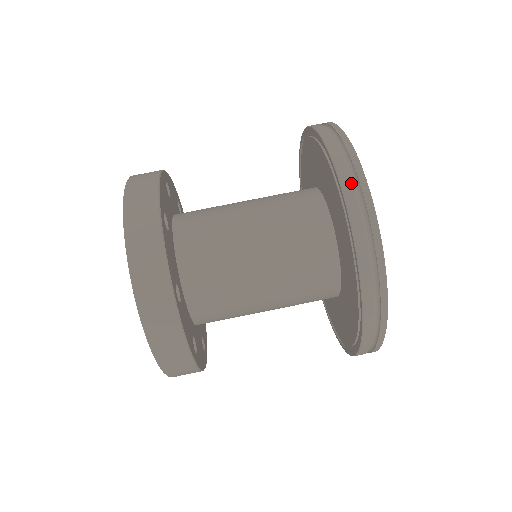
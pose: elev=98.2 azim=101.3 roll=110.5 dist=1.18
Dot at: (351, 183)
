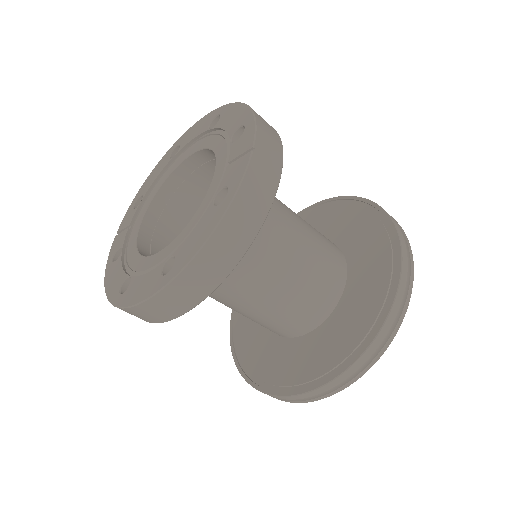
Dot at: (313, 396)
